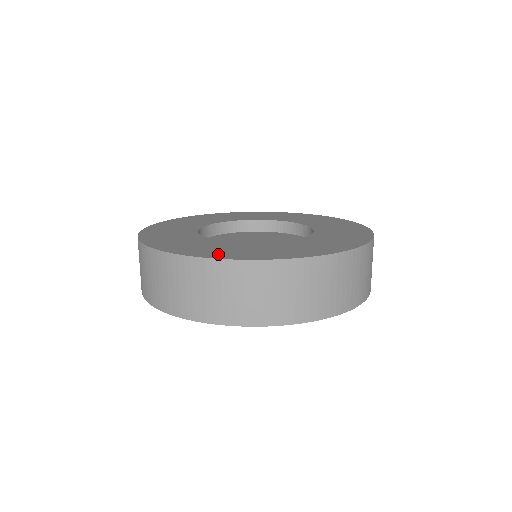
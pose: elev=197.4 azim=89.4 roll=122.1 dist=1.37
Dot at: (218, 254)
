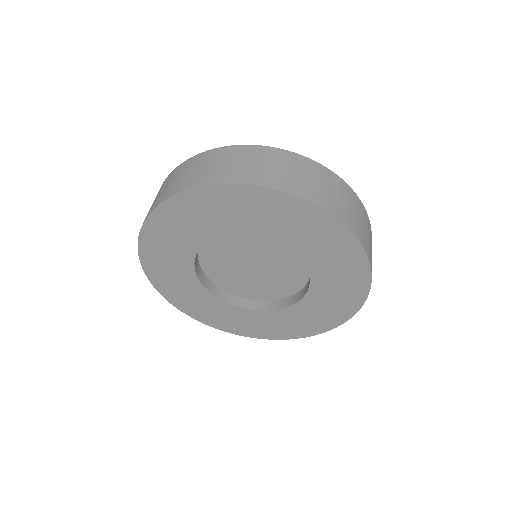
Dot at: occluded
